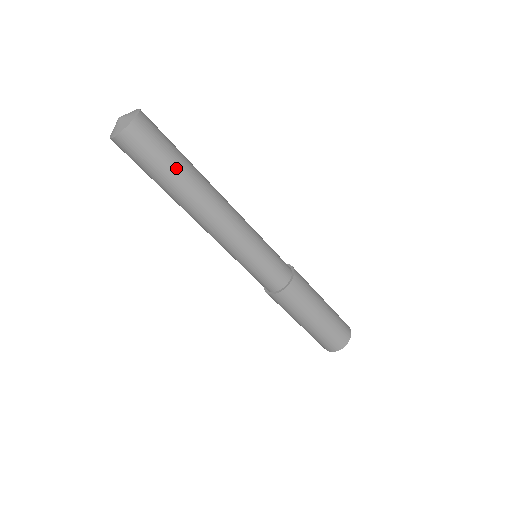
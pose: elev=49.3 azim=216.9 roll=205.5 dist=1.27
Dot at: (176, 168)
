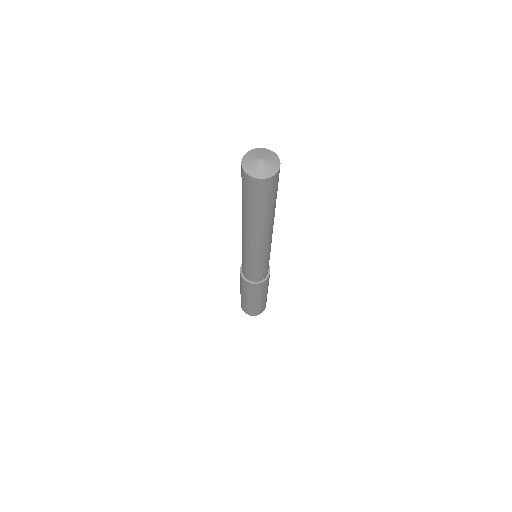
Dot at: (270, 208)
